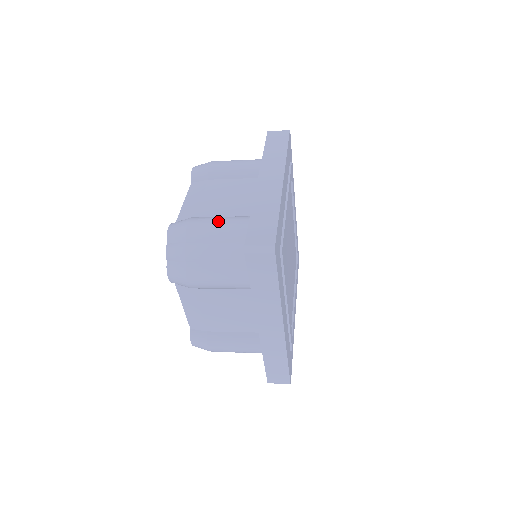
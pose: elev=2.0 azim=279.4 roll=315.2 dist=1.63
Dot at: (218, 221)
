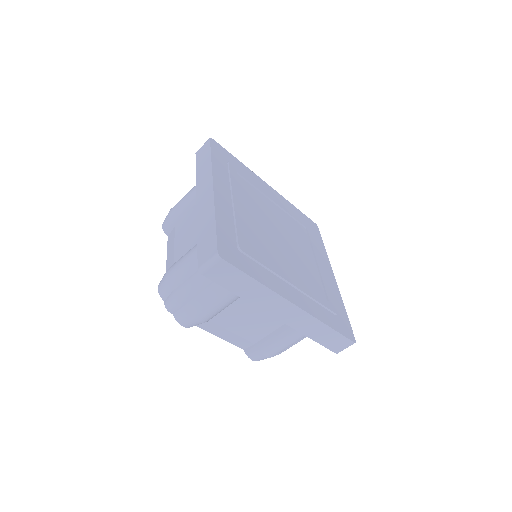
Dot at: occluded
